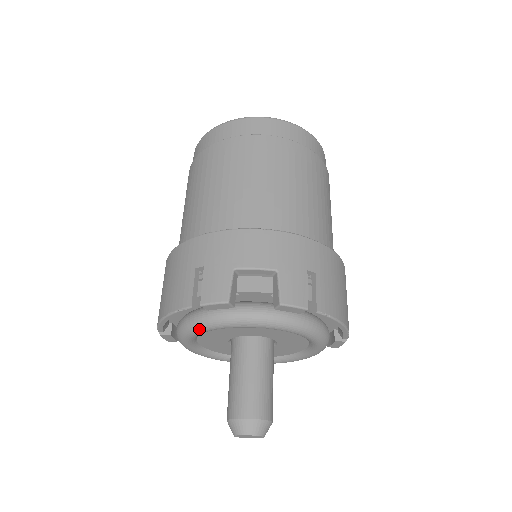
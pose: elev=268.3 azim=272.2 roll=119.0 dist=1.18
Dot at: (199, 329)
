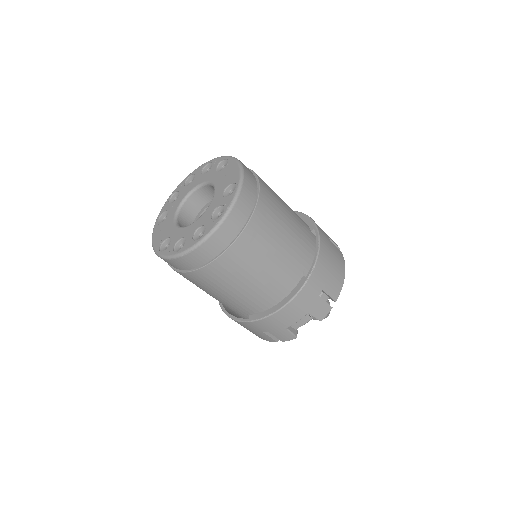
Dot at: occluded
